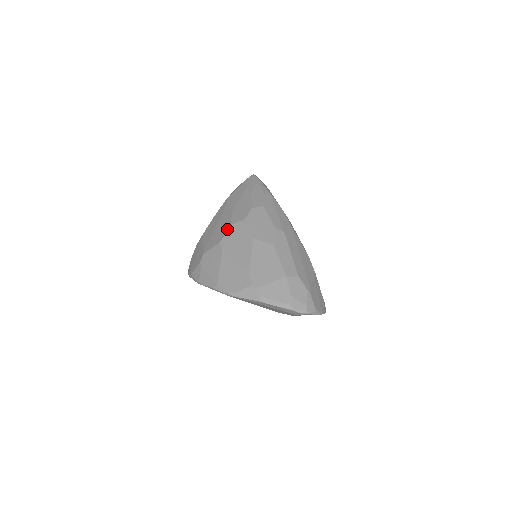
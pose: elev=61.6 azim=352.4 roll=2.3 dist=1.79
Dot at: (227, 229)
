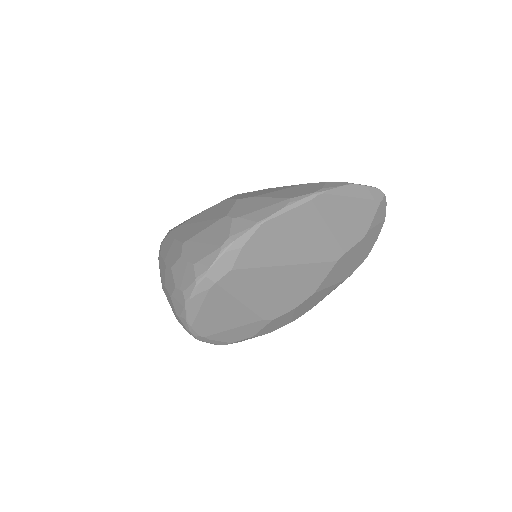
Dot at: (228, 199)
